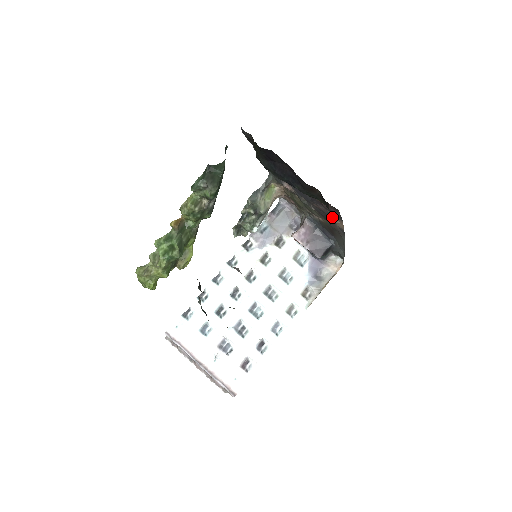
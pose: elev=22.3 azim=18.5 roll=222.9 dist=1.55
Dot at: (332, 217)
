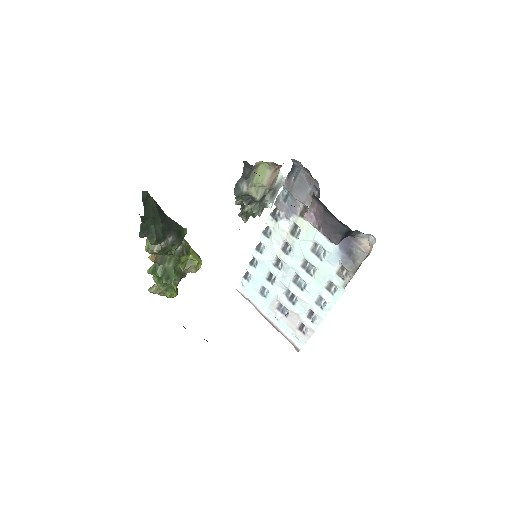
Dot at: occluded
